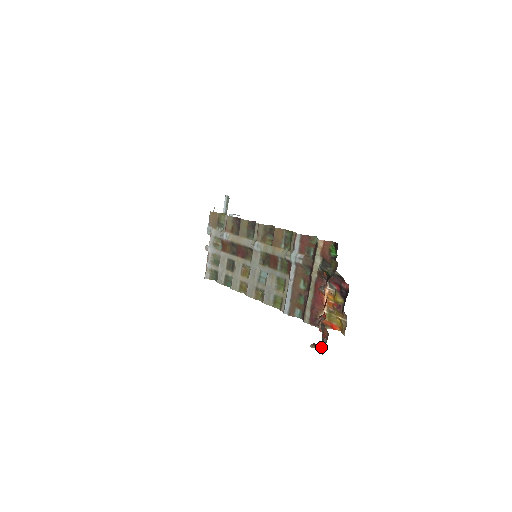
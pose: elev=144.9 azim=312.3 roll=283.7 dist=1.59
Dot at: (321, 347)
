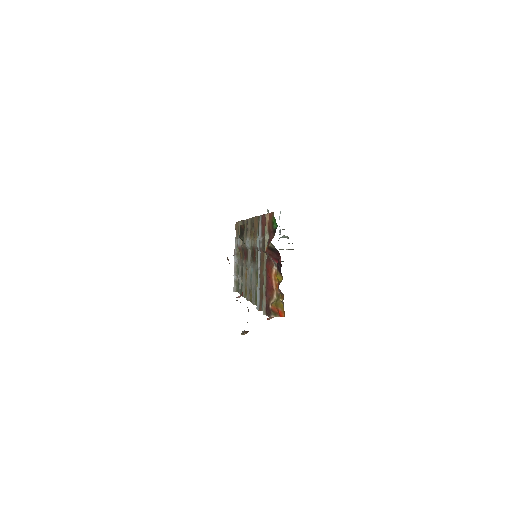
Dot at: (243, 331)
